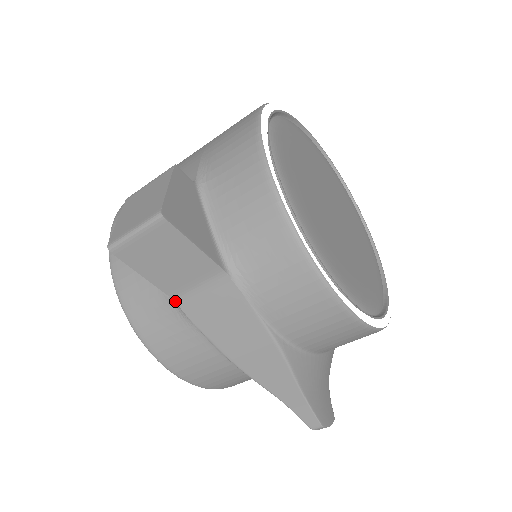
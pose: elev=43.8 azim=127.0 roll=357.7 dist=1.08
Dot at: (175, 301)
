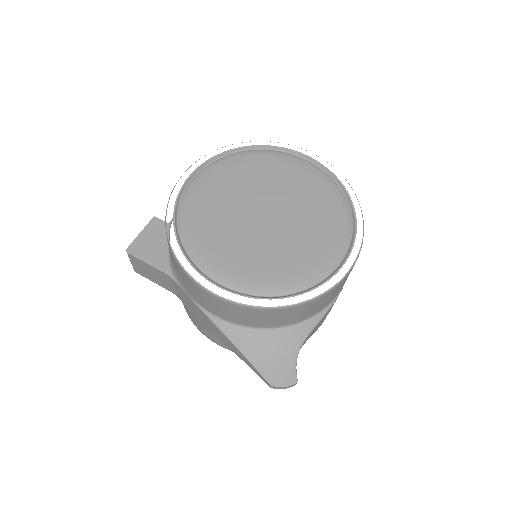
Dot at: (176, 295)
